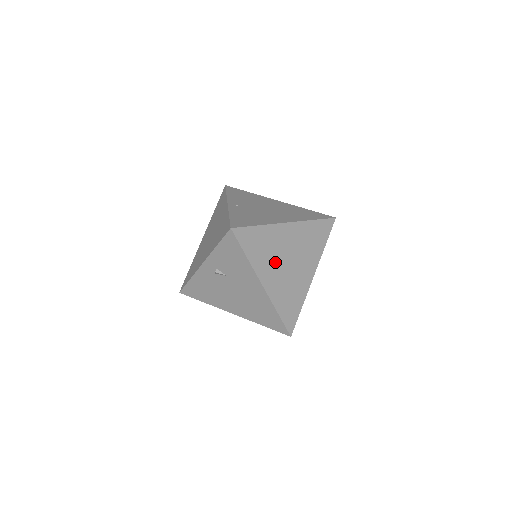
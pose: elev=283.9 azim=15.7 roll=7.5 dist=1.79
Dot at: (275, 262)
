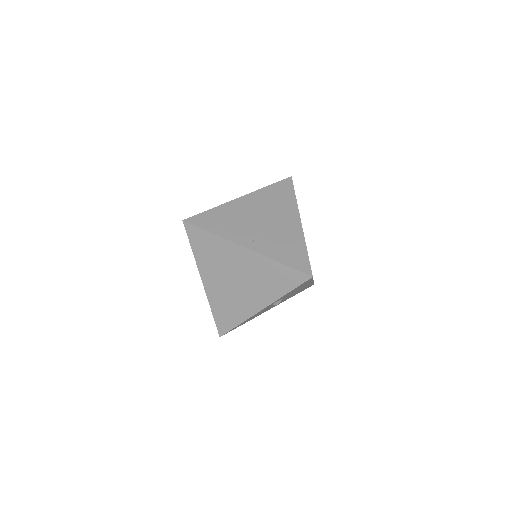
Dot at: occluded
